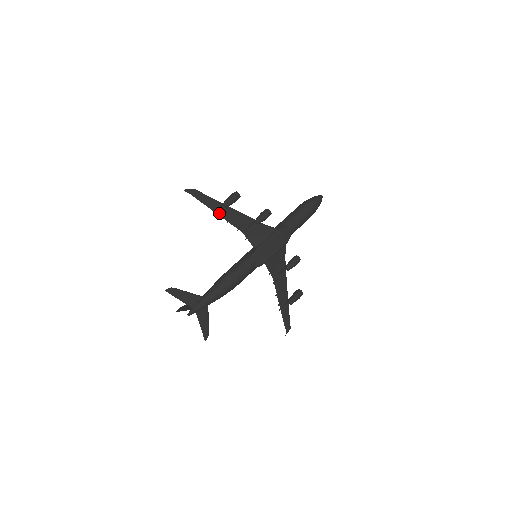
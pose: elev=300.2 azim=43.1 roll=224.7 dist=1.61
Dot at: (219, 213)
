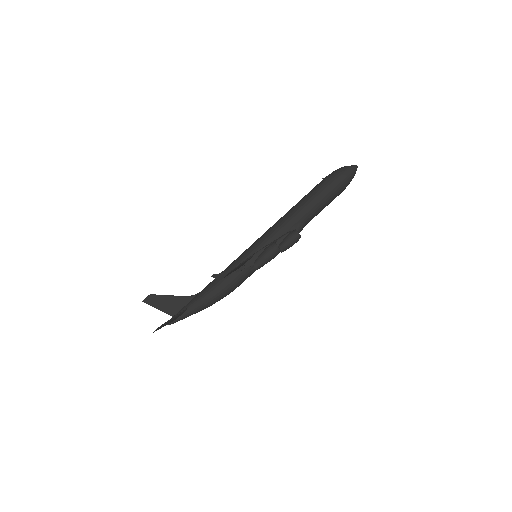
Dot at: (244, 268)
